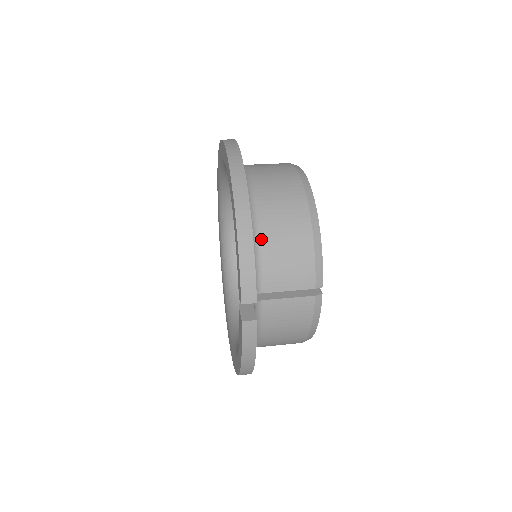
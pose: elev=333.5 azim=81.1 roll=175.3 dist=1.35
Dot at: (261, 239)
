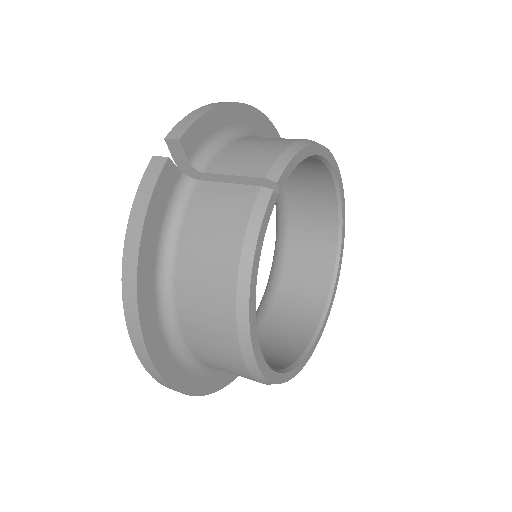
Dot at: (238, 140)
